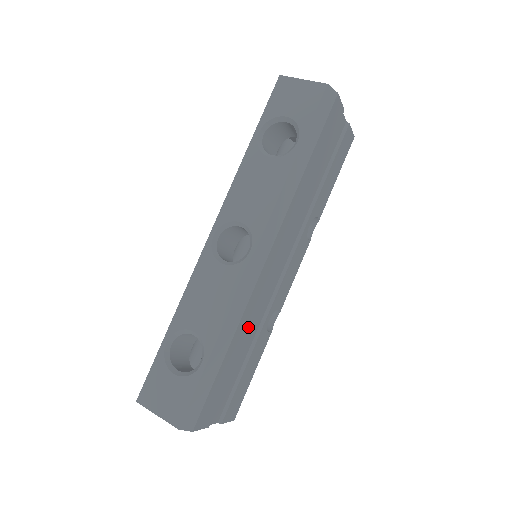
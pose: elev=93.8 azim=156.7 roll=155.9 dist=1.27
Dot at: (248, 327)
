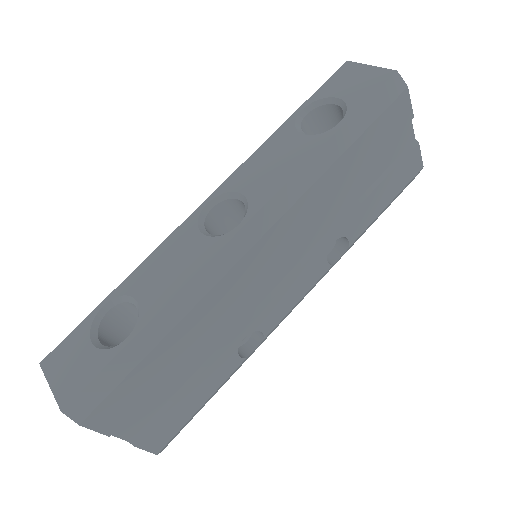
Dot at: (207, 325)
